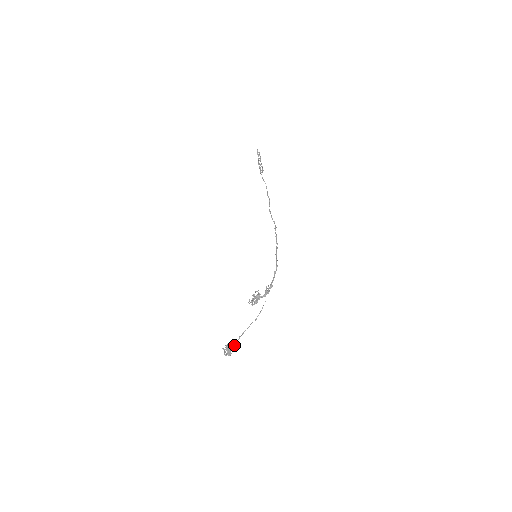
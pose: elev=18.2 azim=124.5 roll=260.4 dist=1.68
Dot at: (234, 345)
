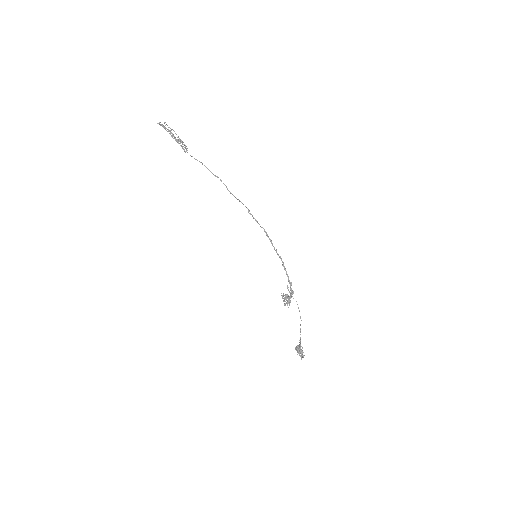
Dot at: occluded
